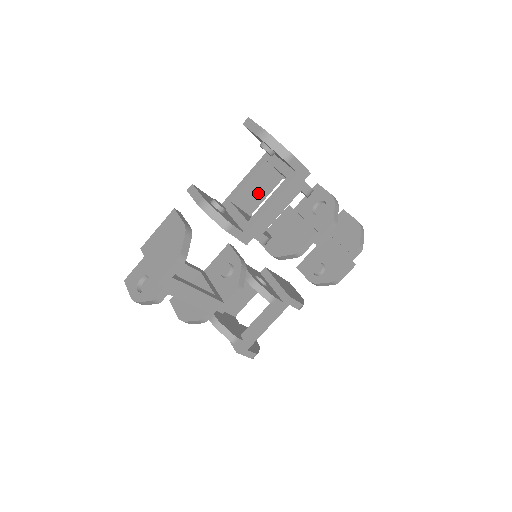
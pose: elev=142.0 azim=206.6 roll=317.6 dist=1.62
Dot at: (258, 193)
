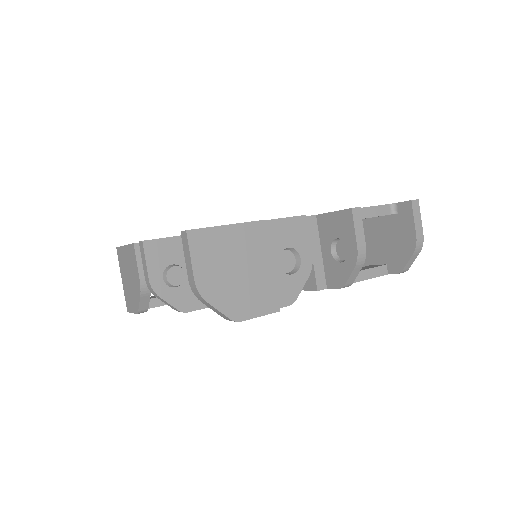
Dot at: occluded
